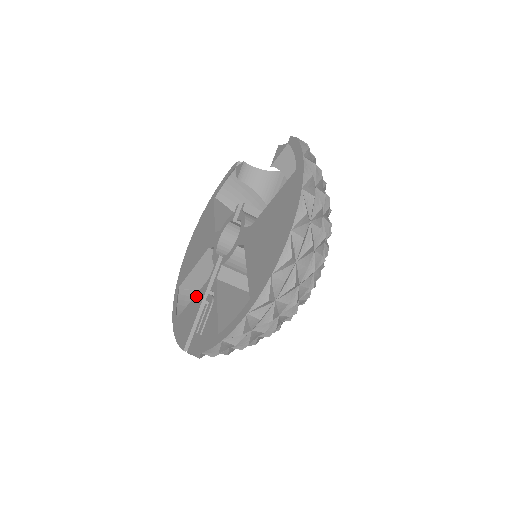
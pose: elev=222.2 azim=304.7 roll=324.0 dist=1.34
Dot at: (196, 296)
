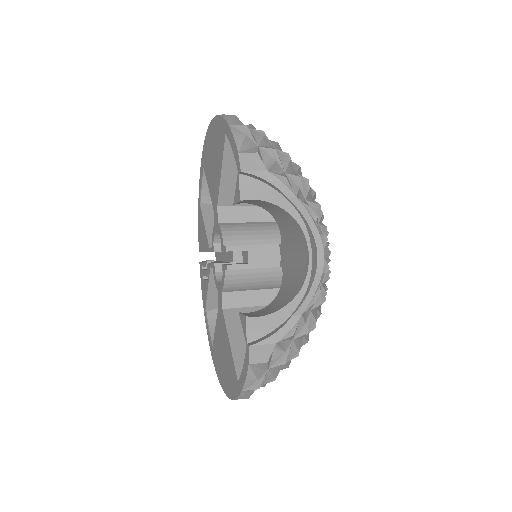
Dot at: (205, 232)
